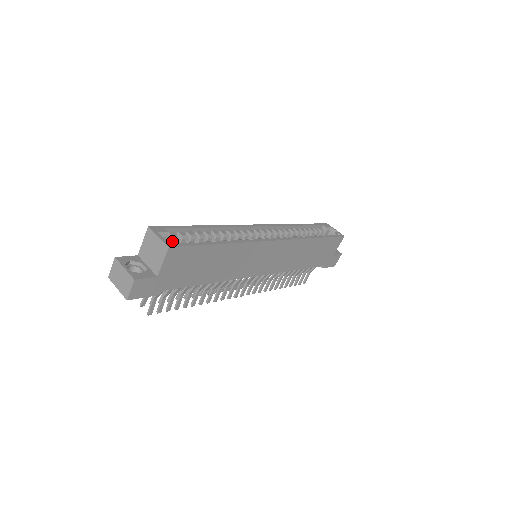
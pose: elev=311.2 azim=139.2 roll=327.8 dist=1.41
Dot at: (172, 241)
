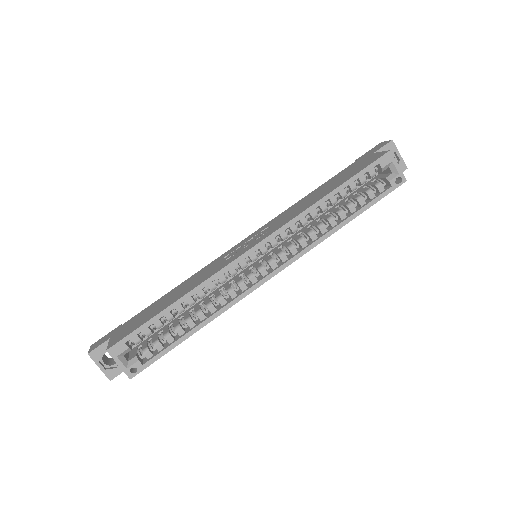
Dot at: (133, 366)
